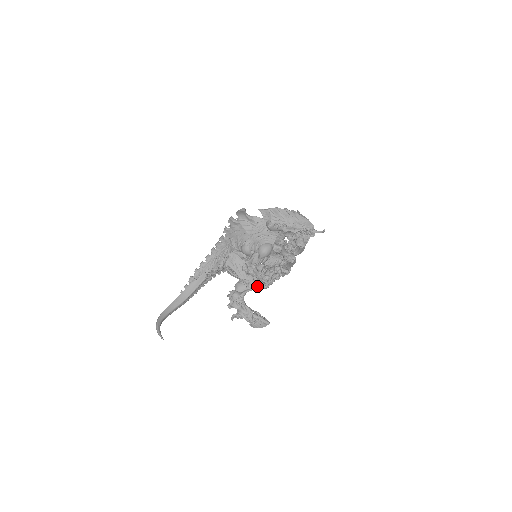
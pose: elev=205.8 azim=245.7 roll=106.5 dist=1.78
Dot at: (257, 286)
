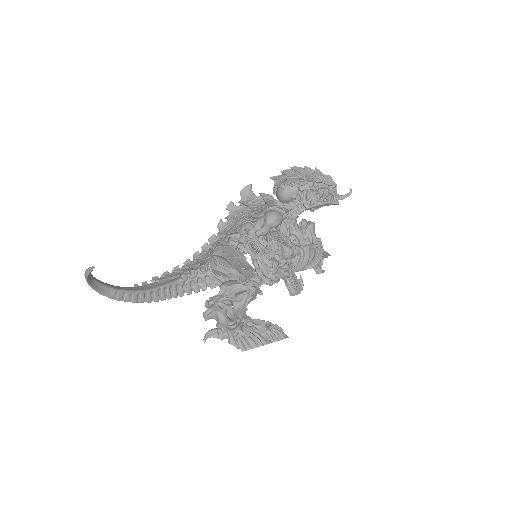
Dot at: (255, 281)
